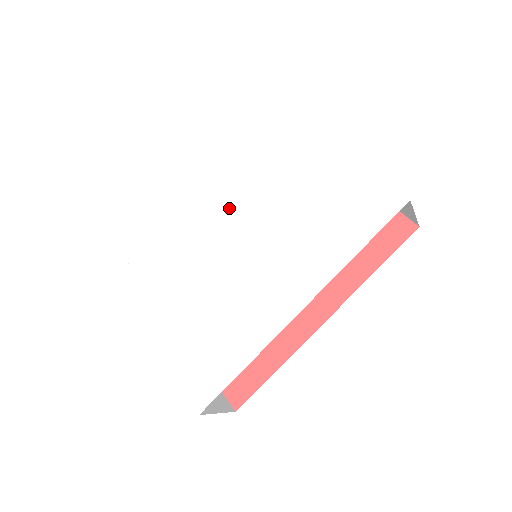
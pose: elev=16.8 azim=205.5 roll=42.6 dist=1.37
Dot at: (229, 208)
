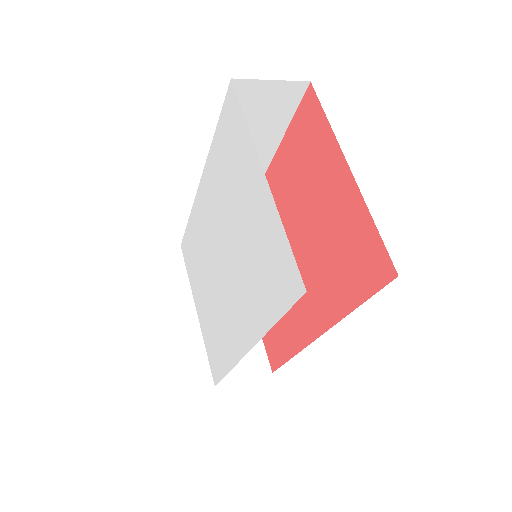
Dot at: (215, 214)
